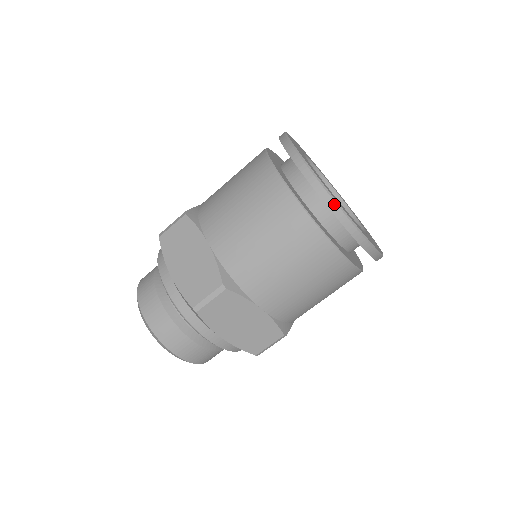
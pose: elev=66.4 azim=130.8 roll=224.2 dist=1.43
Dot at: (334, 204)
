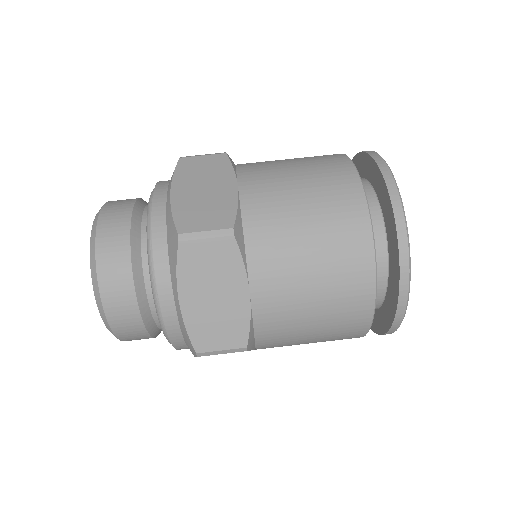
Dot at: (403, 222)
